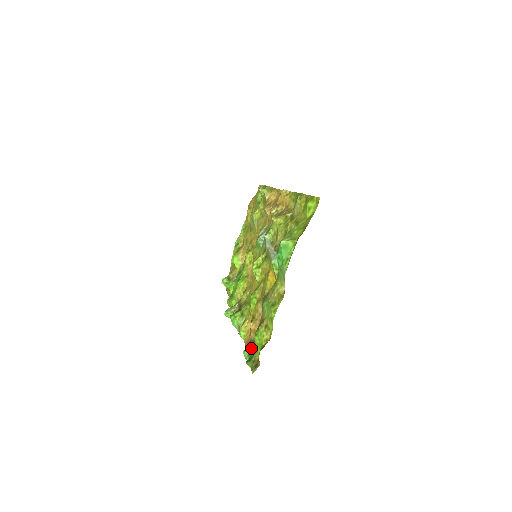
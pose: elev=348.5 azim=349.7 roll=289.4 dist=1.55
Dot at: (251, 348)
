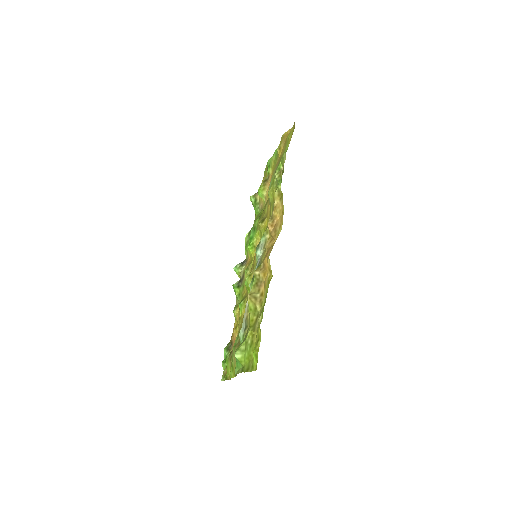
Dot at: (228, 354)
